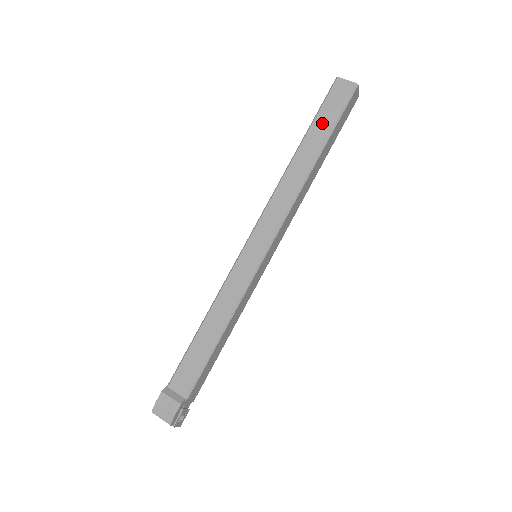
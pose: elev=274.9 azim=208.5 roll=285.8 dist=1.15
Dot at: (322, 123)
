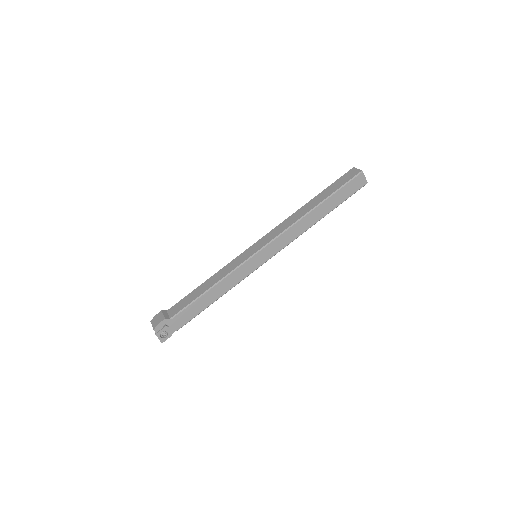
Dot at: (330, 189)
